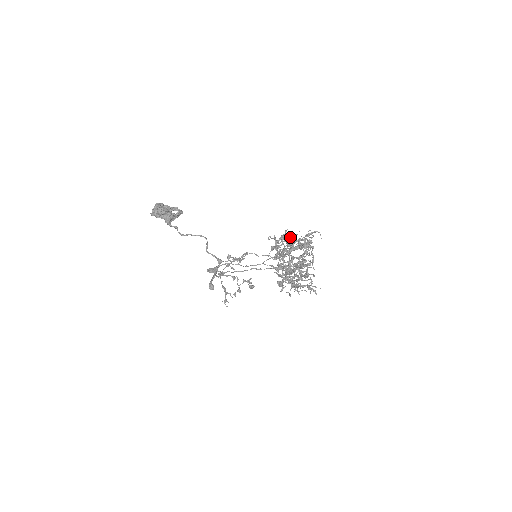
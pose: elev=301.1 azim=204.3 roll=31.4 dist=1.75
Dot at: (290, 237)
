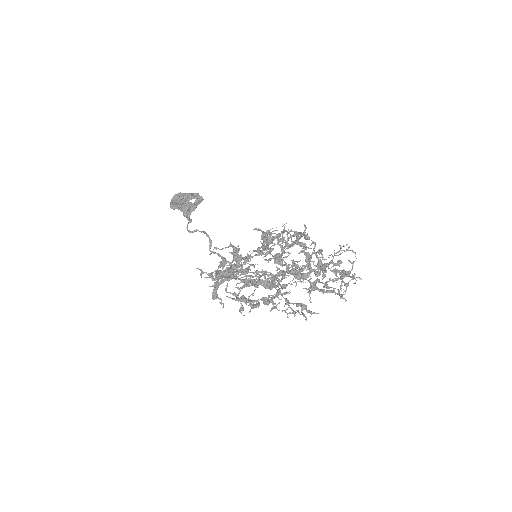
Dot at: (269, 236)
